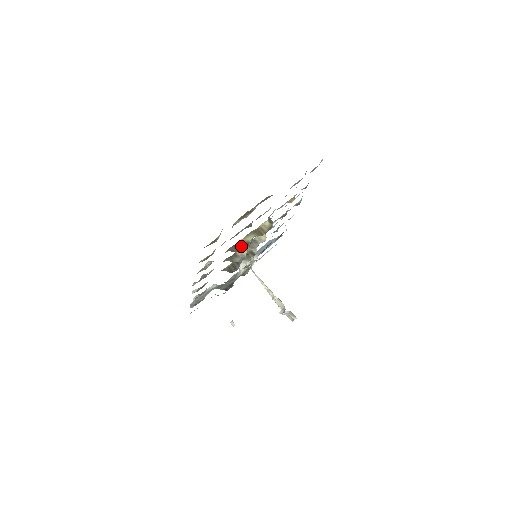
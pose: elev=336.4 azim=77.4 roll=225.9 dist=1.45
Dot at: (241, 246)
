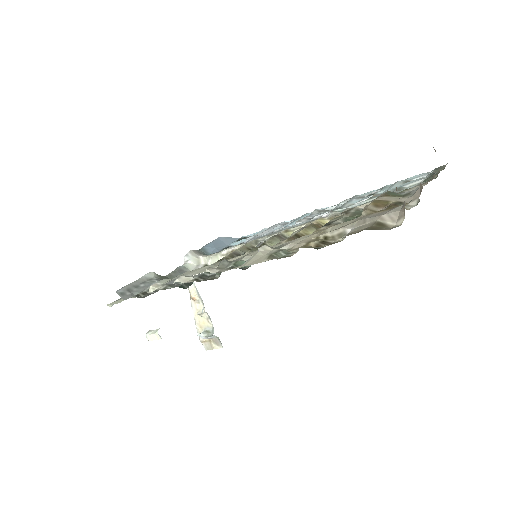
Dot at: occluded
